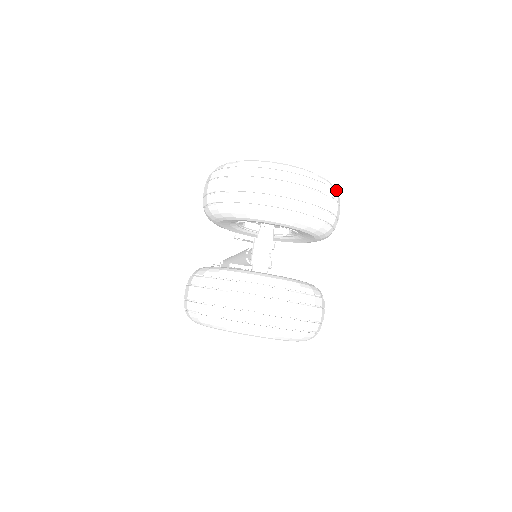
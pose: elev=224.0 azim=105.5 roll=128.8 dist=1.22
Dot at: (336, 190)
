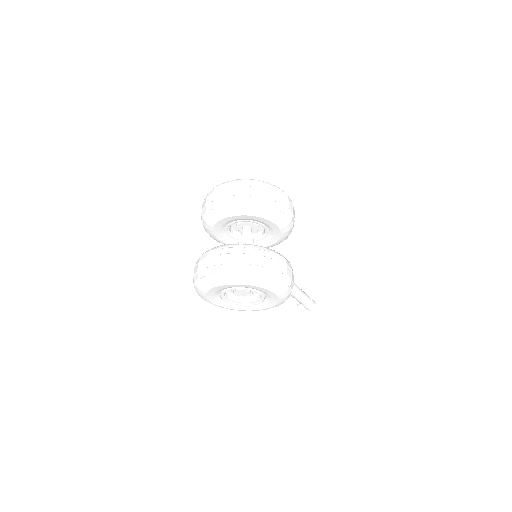
Dot at: (269, 184)
